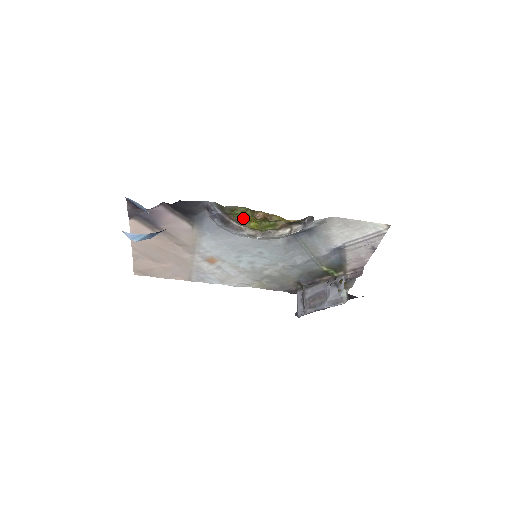
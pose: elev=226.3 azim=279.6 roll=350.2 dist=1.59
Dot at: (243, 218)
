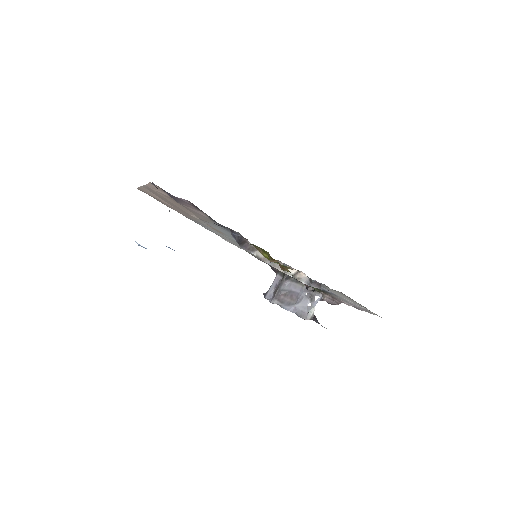
Dot at: occluded
